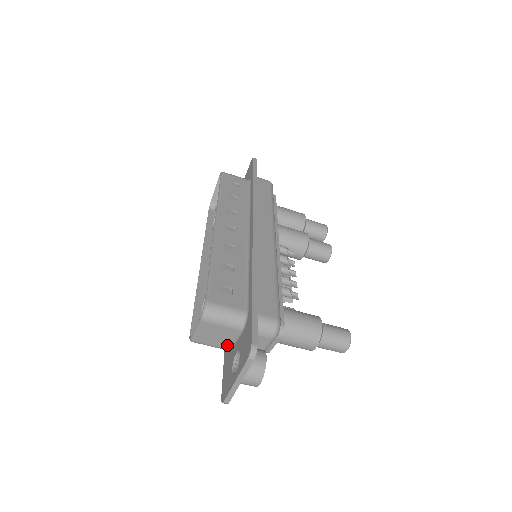
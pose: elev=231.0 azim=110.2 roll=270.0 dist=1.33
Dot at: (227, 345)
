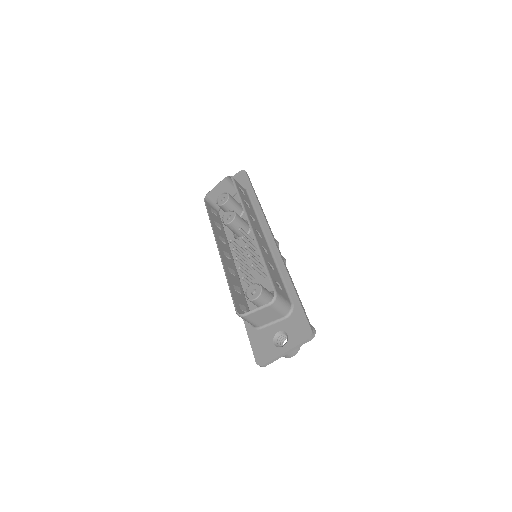
Dot at: (263, 324)
